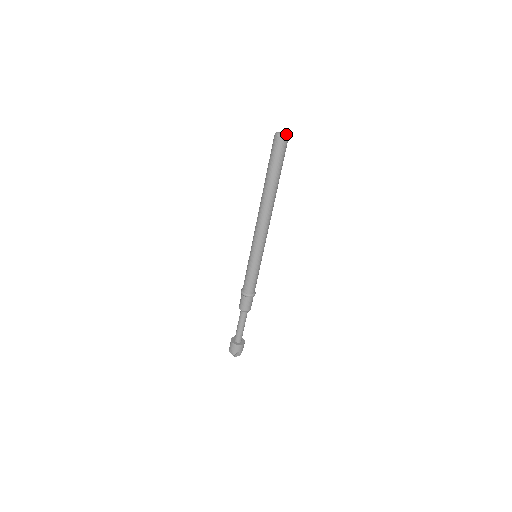
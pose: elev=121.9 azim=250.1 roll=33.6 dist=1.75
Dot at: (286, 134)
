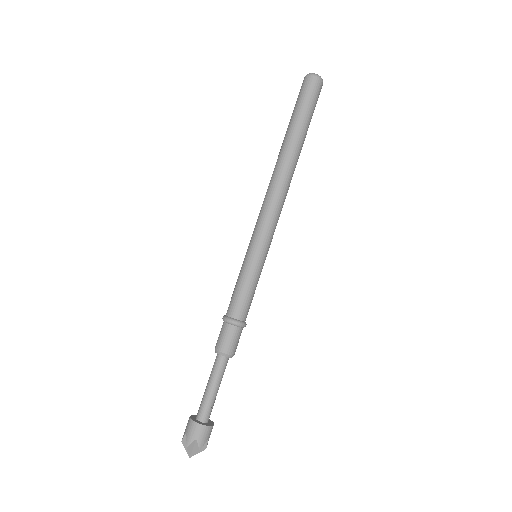
Dot at: (320, 76)
